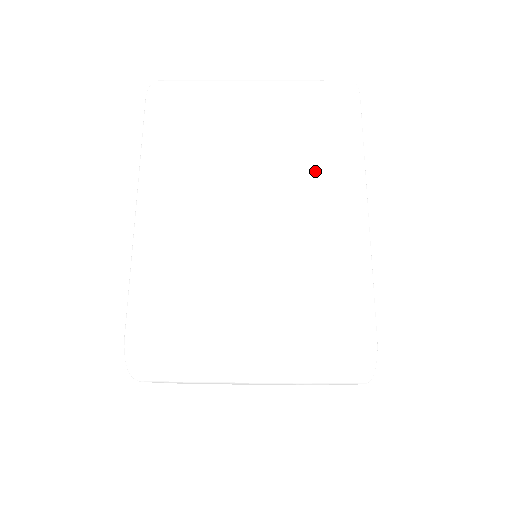
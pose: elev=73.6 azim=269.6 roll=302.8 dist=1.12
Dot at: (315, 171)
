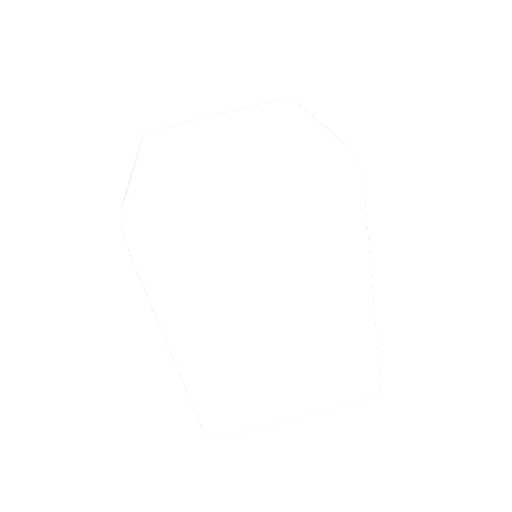
Dot at: (268, 118)
